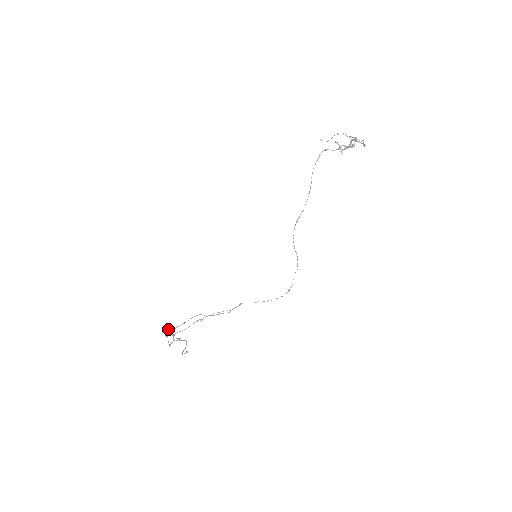
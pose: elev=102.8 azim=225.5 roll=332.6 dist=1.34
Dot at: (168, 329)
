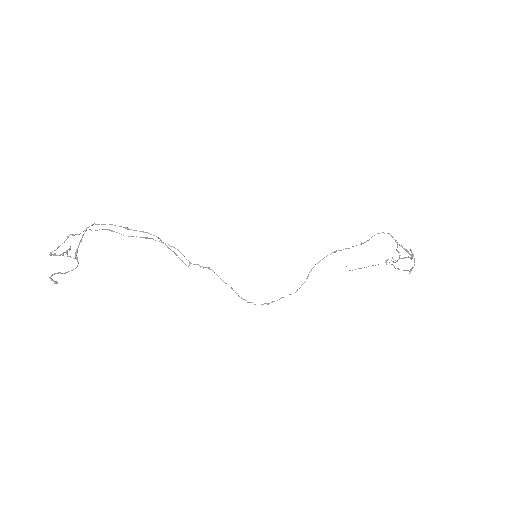
Dot at: occluded
